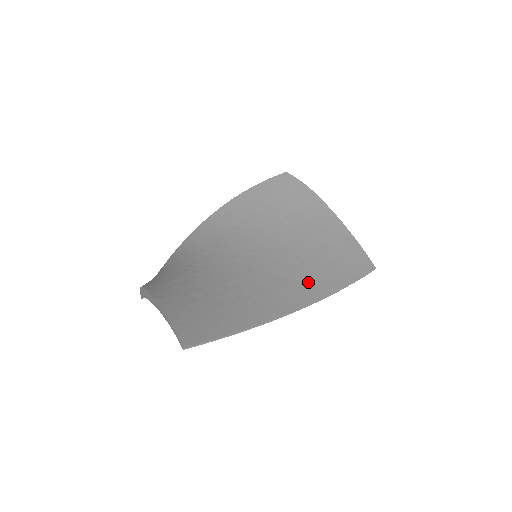
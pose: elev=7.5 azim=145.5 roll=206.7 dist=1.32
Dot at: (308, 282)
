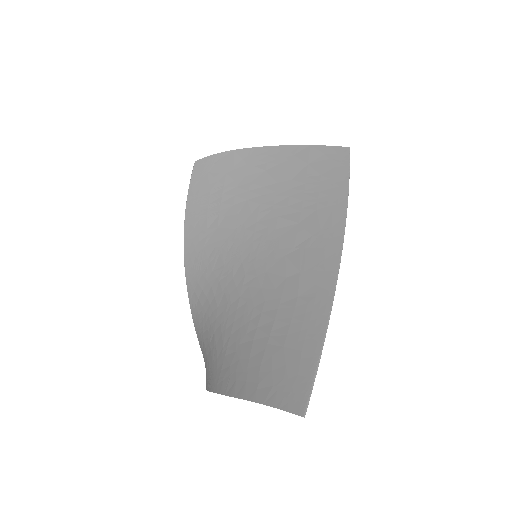
Dot at: (318, 226)
